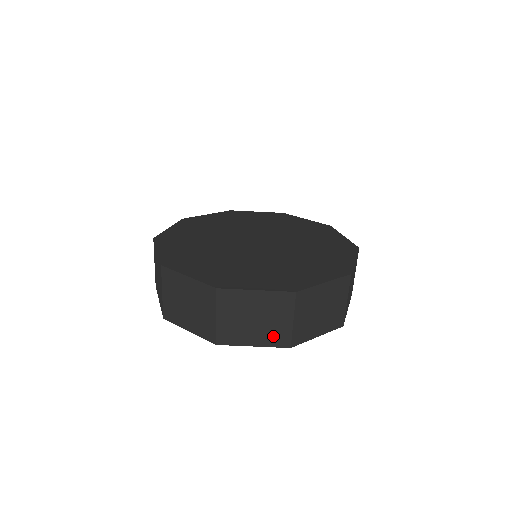
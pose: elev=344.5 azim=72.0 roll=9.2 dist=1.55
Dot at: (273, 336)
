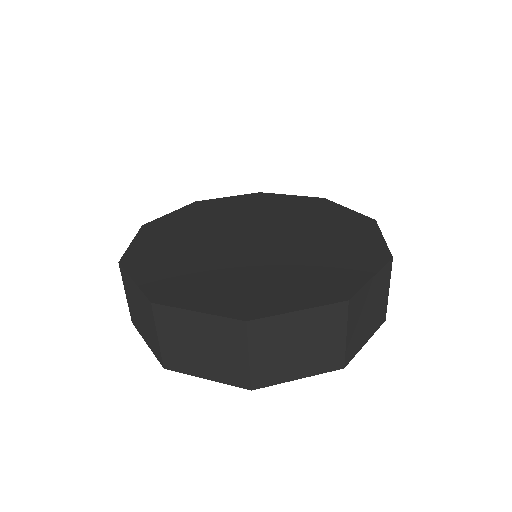
Dot at: (227, 371)
